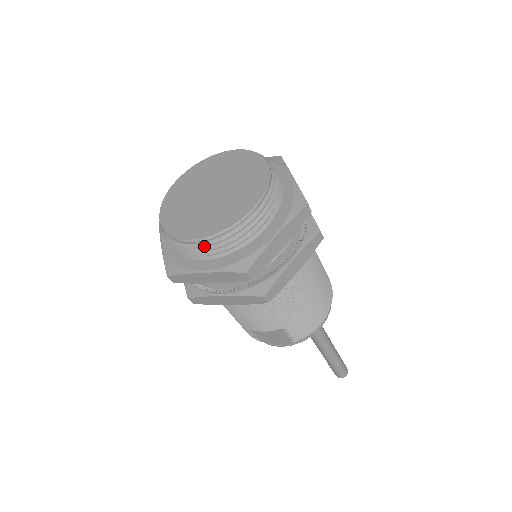
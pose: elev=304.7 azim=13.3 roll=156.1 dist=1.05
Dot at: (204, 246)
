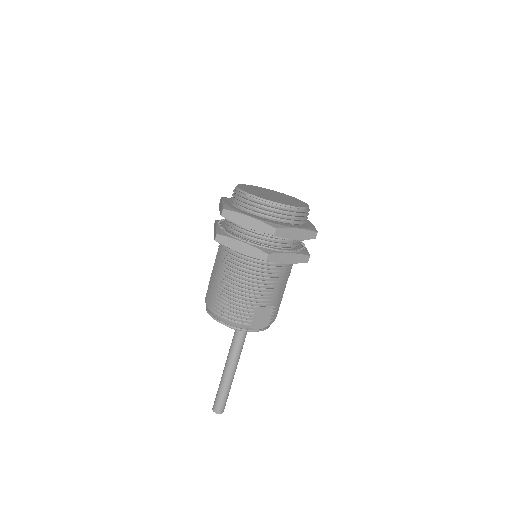
Dot at: (298, 213)
